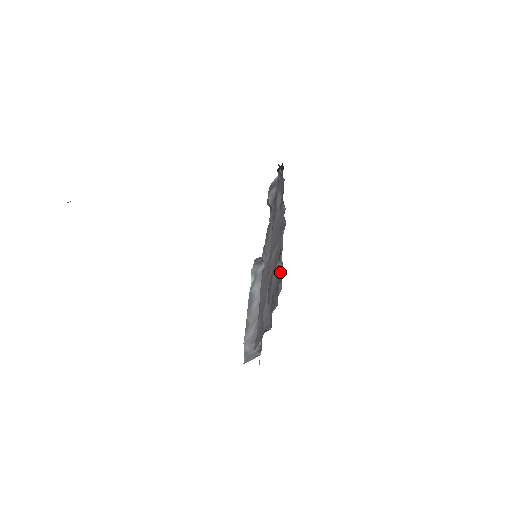
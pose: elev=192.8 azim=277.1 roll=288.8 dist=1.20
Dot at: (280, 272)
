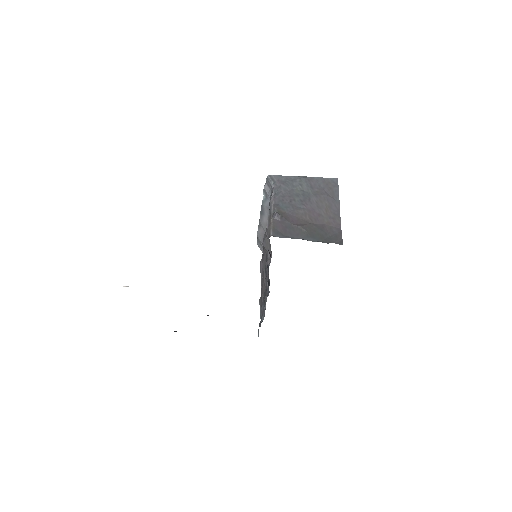
Dot at: (264, 311)
